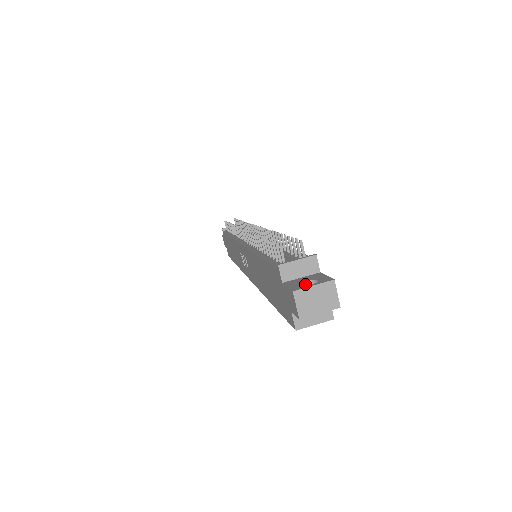
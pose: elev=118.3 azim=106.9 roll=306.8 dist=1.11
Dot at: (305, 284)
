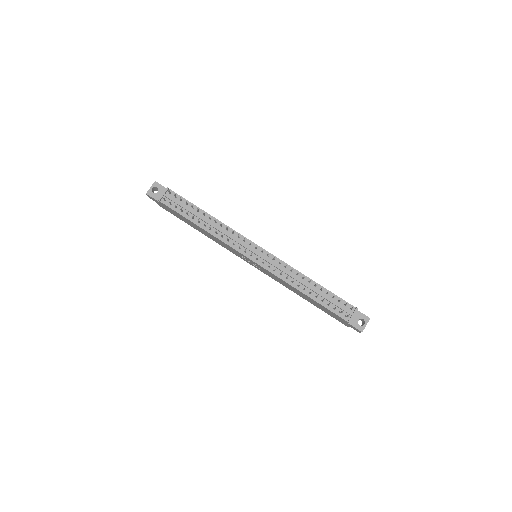
Dot at: occluded
